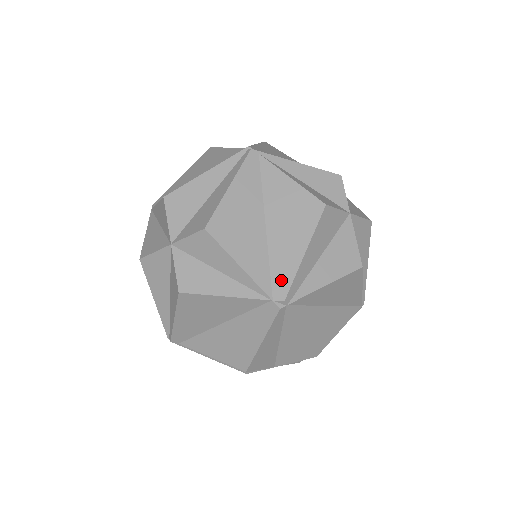
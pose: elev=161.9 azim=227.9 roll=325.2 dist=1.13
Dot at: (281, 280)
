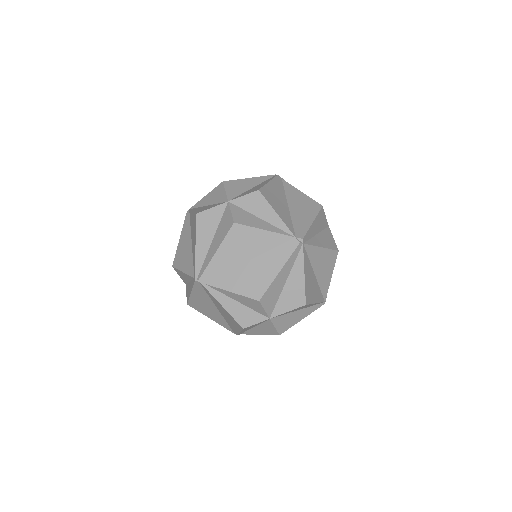
Dot at: (300, 230)
